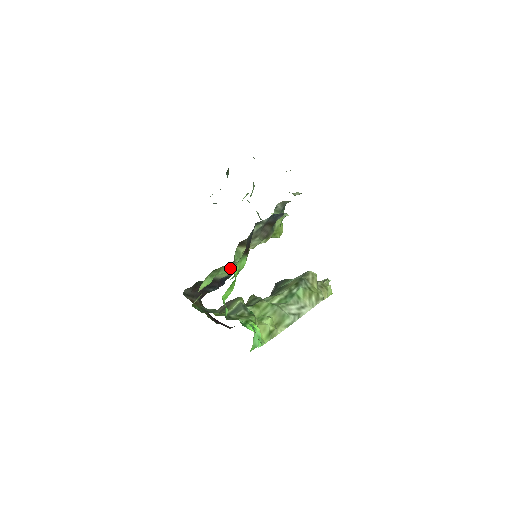
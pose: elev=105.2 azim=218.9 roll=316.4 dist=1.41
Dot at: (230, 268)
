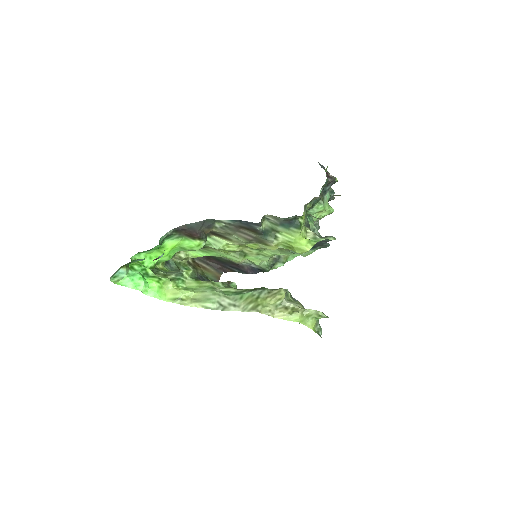
Dot at: (230, 255)
